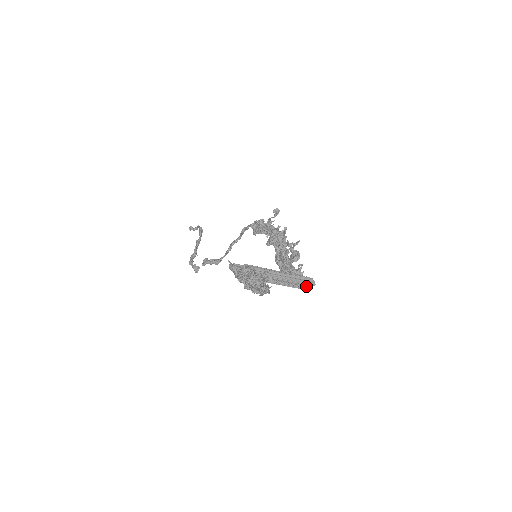
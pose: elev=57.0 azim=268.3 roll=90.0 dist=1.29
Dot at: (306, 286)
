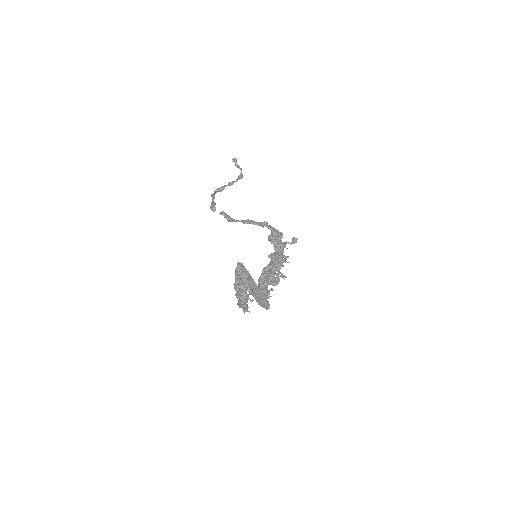
Dot at: (262, 305)
